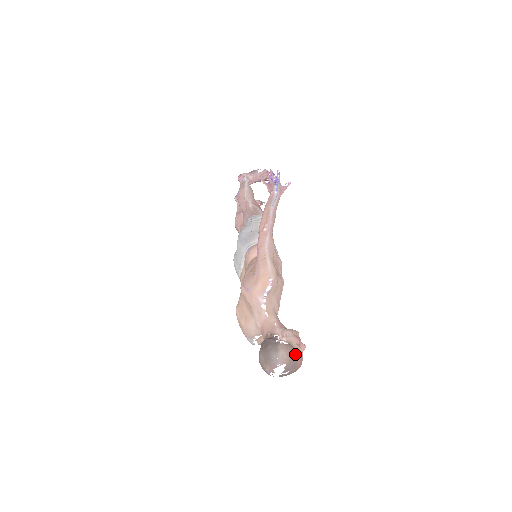
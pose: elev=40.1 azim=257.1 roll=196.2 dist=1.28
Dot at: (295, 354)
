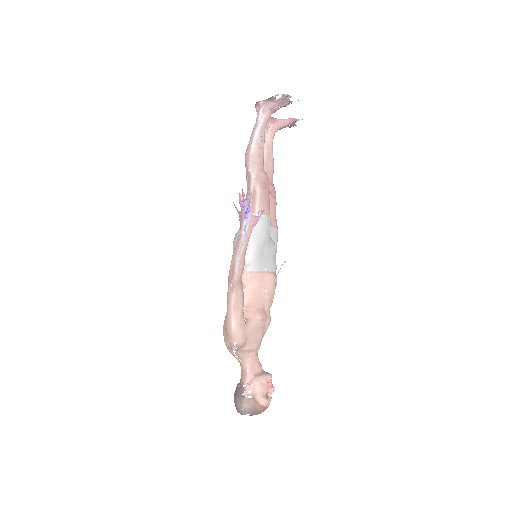
Dot at: (257, 408)
